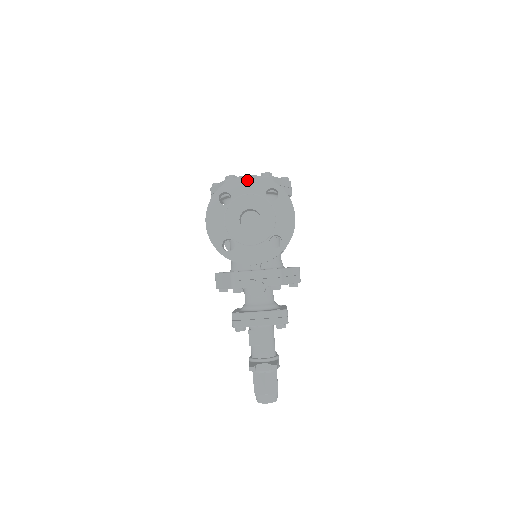
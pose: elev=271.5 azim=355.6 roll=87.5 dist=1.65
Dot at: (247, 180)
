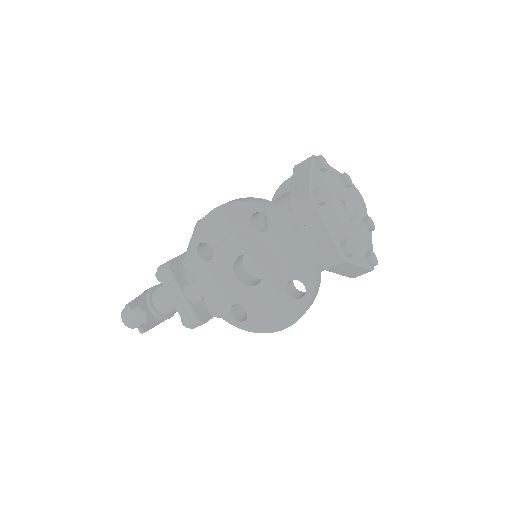
Dot at: (300, 245)
